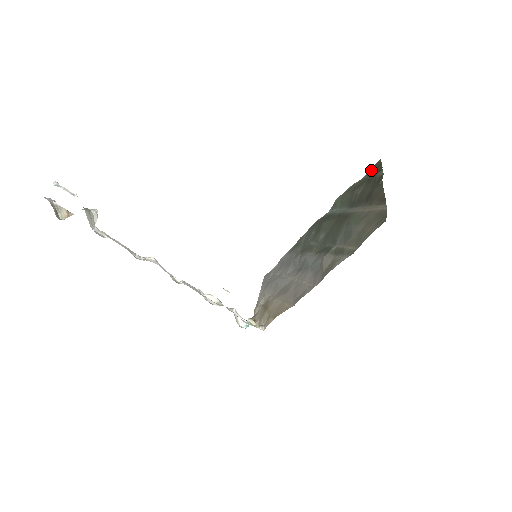
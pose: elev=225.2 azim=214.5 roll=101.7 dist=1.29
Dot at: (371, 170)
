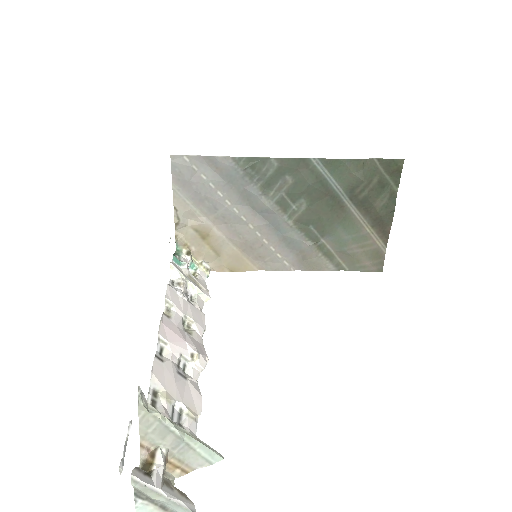
Dot at: (388, 165)
